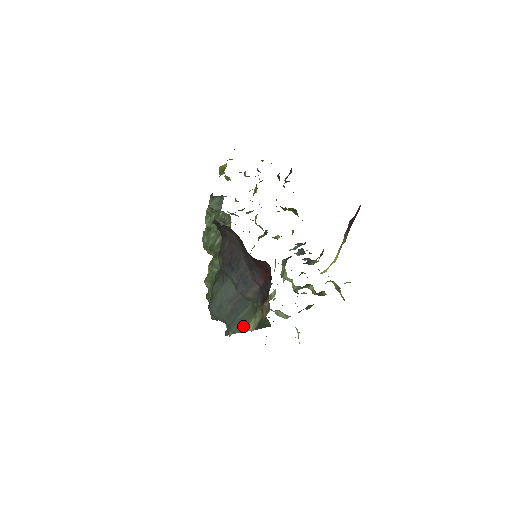
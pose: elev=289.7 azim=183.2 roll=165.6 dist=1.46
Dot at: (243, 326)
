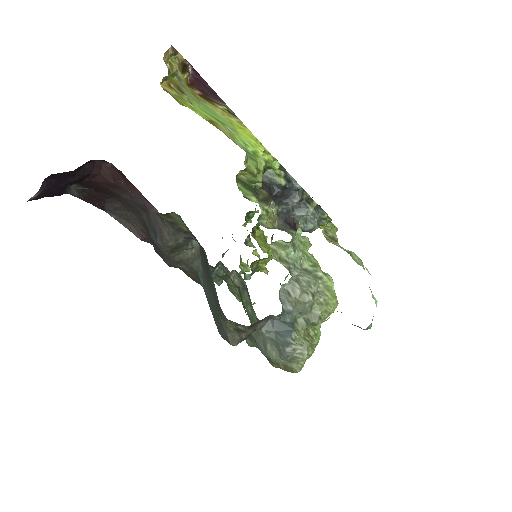
Dot at: occluded
